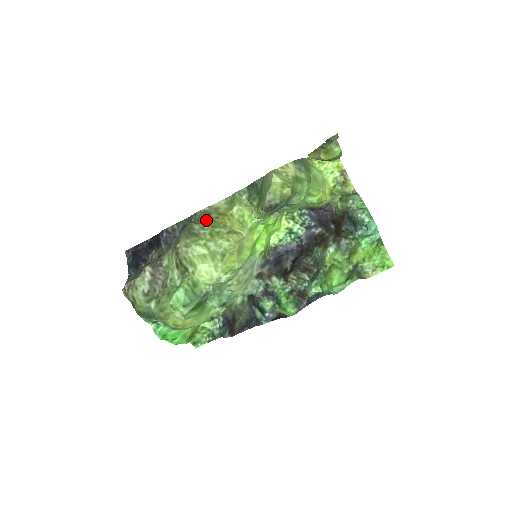
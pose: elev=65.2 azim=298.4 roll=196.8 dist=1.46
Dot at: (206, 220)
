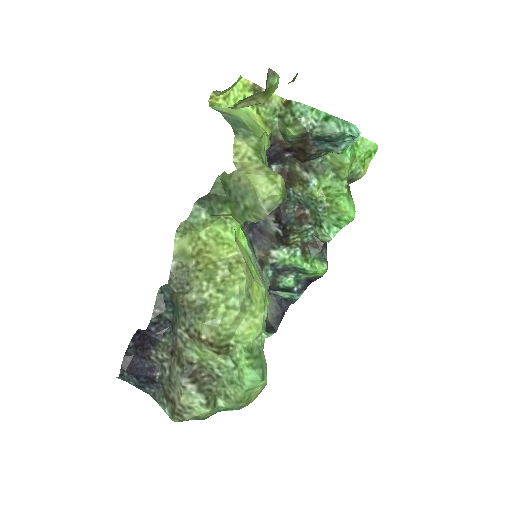
Dot at: (191, 278)
